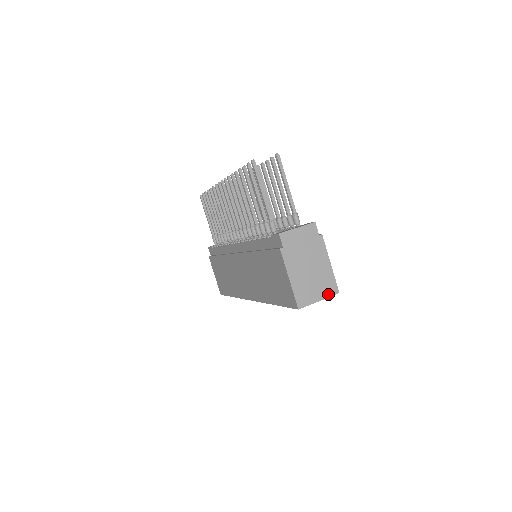
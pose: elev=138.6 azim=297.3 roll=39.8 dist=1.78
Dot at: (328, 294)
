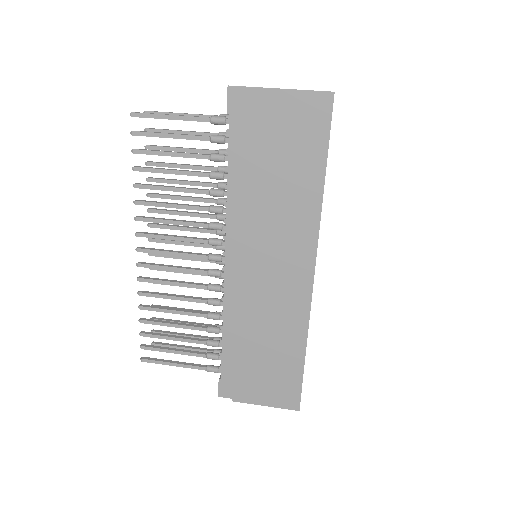
Dot at: occluded
